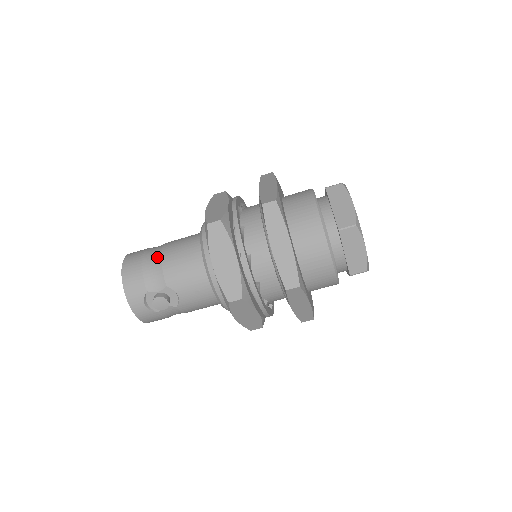
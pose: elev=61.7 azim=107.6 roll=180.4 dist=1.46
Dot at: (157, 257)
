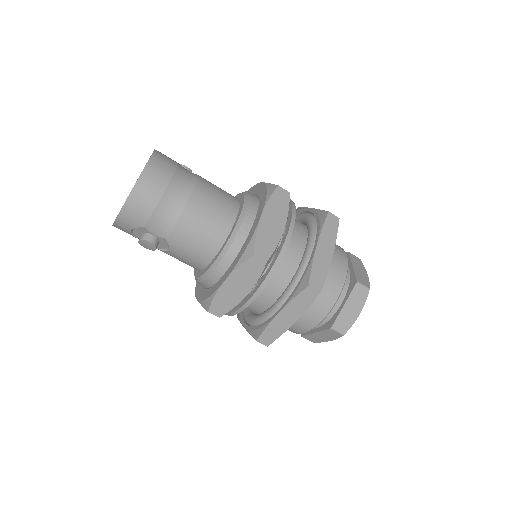
Dot at: (180, 205)
